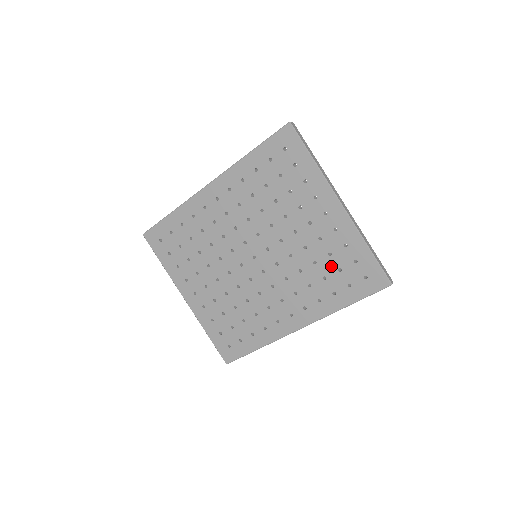
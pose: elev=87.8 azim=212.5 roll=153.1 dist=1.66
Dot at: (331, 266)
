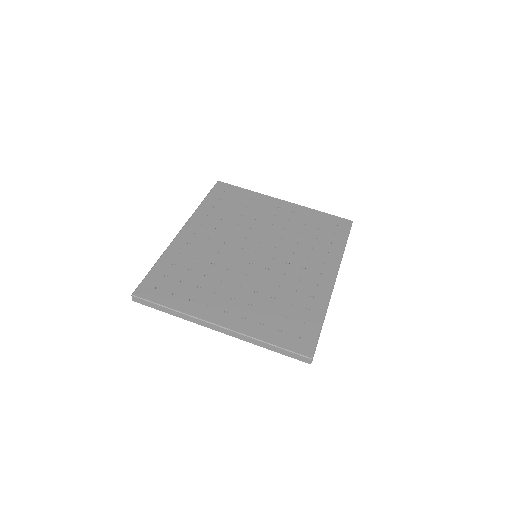
Dot at: (312, 230)
